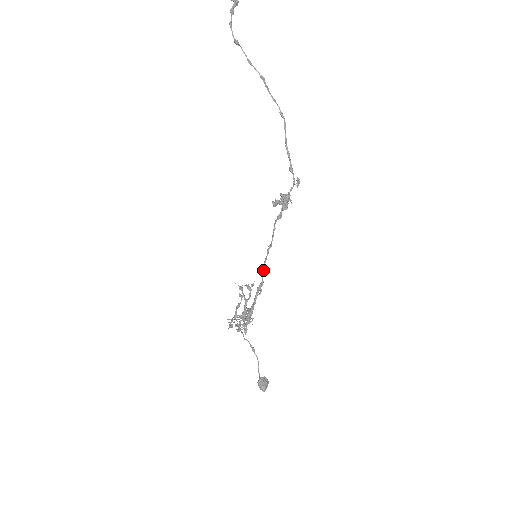
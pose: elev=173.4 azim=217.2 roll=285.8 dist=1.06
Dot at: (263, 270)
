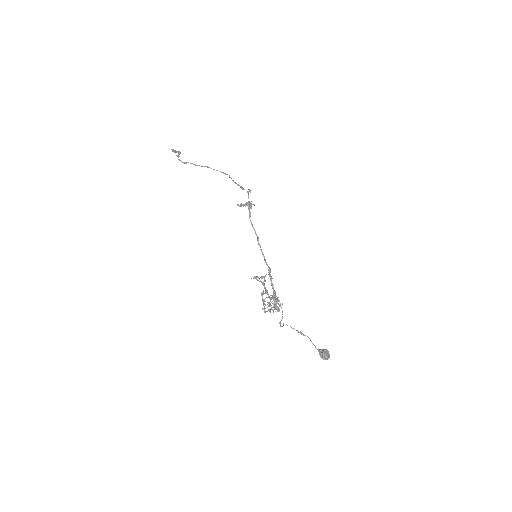
Dot at: (265, 260)
